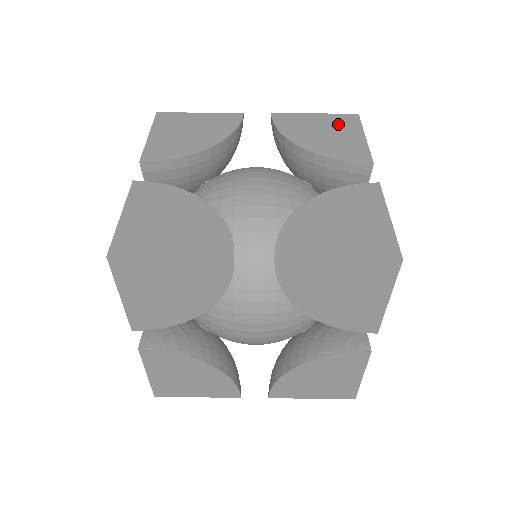
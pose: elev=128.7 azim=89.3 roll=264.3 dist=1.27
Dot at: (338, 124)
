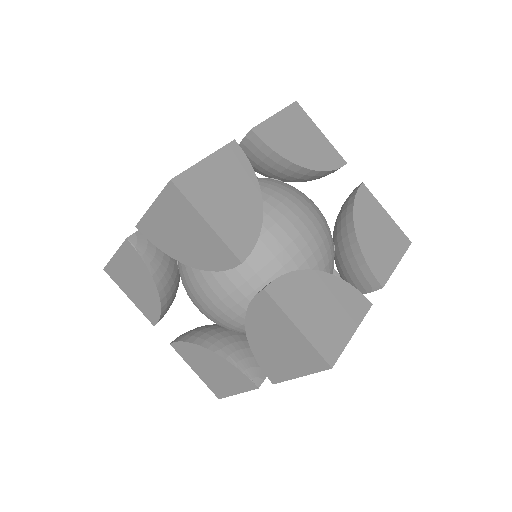
Dot at: (393, 236)
